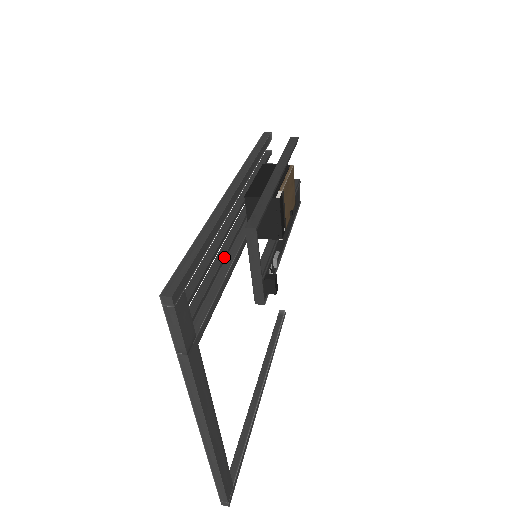
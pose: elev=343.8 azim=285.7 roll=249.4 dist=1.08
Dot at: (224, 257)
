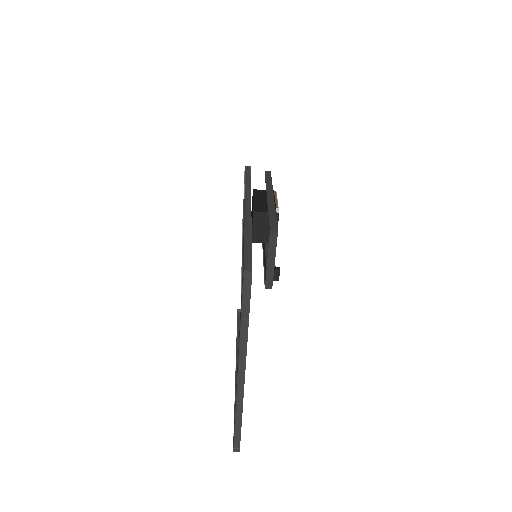
Dot at: occluded
